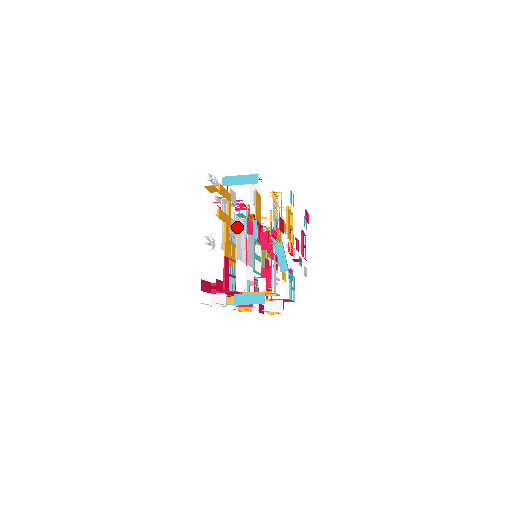
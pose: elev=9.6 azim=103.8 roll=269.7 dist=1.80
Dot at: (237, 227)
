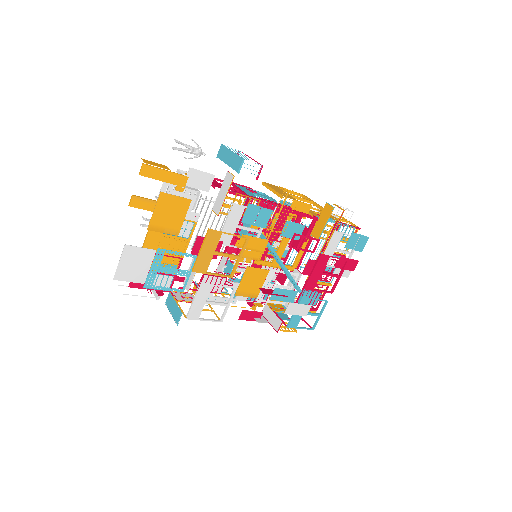
Dot at: (220, 215)
